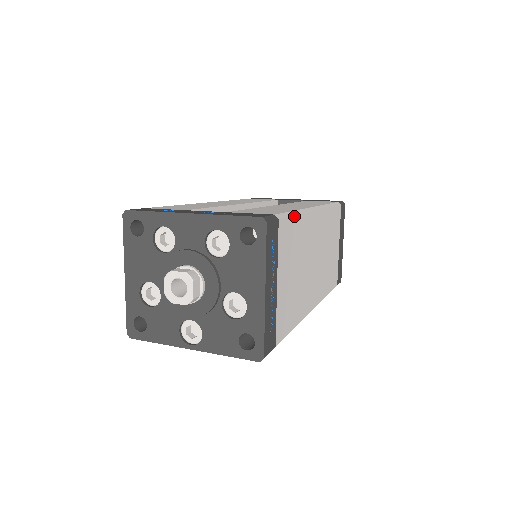
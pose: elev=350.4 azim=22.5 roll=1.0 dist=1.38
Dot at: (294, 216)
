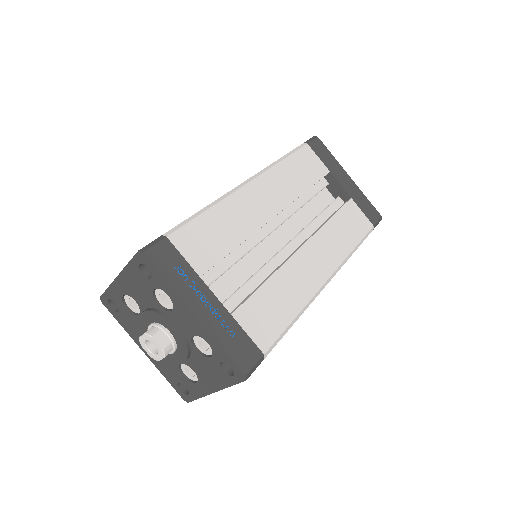
Dot at: occluded
